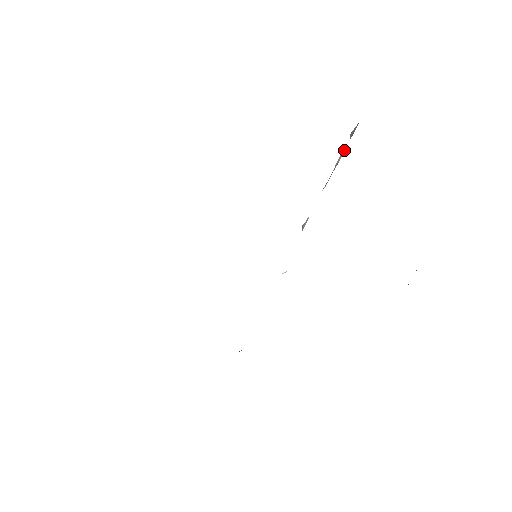
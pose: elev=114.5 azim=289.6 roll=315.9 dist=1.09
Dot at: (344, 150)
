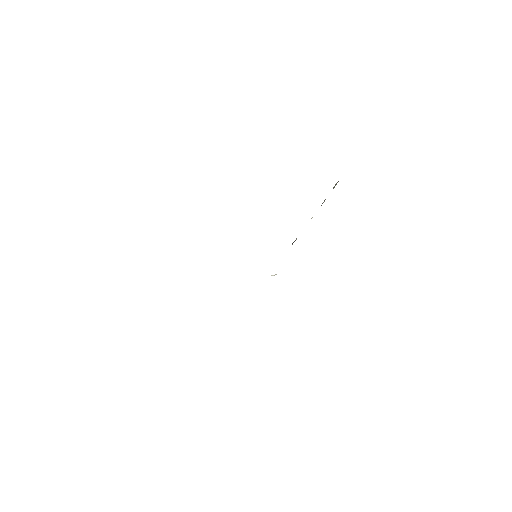
Dot at: occluded
